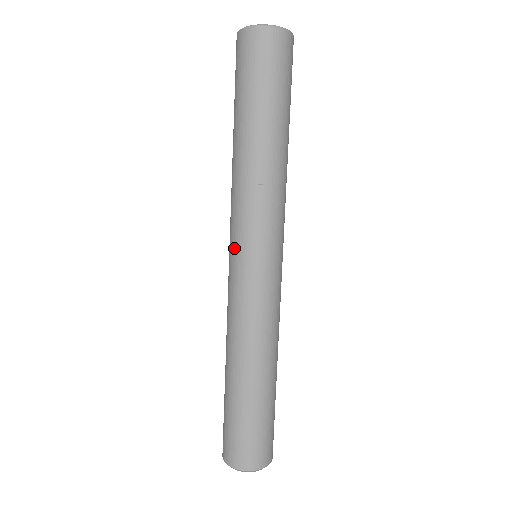
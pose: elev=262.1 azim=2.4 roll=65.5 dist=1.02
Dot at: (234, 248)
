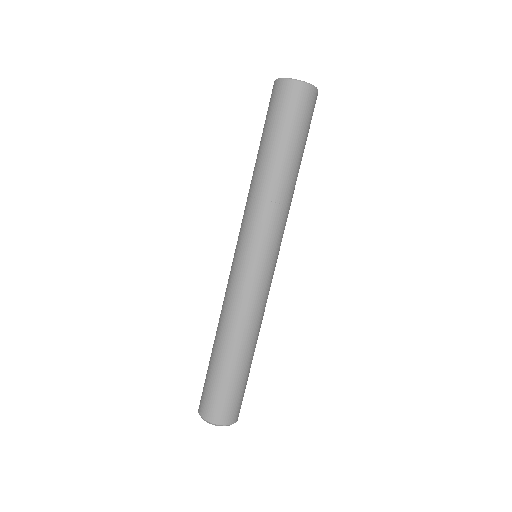
Dot at: (252, 250)
